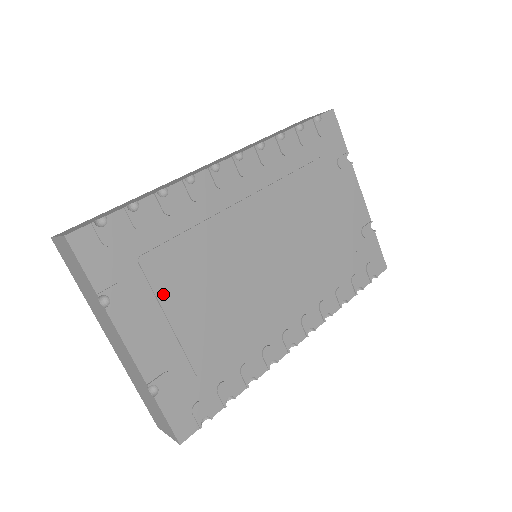
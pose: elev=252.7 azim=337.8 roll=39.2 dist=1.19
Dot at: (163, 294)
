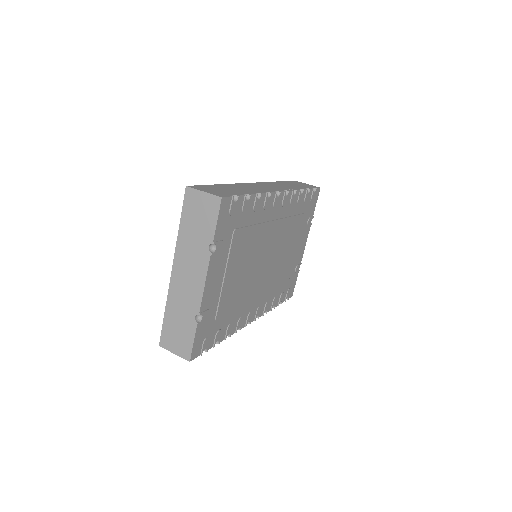
Dot at: (231, 258)
